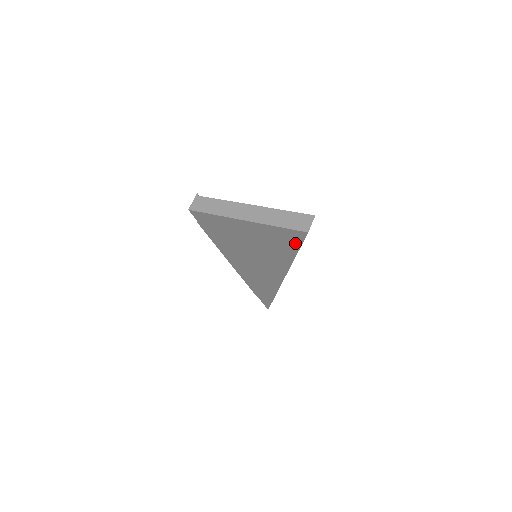
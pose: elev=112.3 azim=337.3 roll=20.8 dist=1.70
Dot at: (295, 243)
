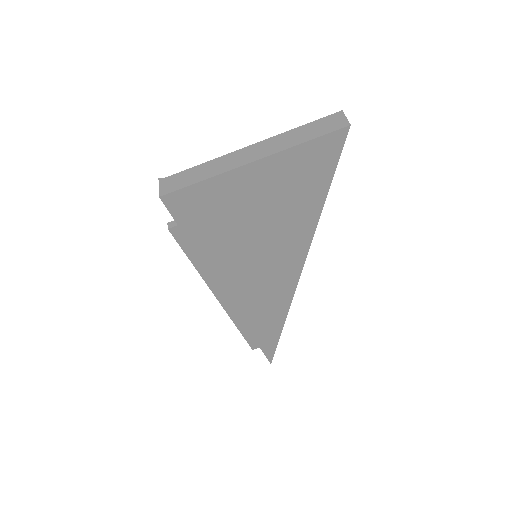
Dot at: (328, 167)
